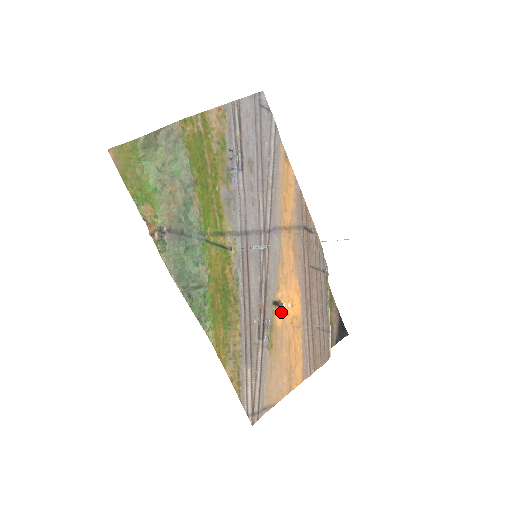
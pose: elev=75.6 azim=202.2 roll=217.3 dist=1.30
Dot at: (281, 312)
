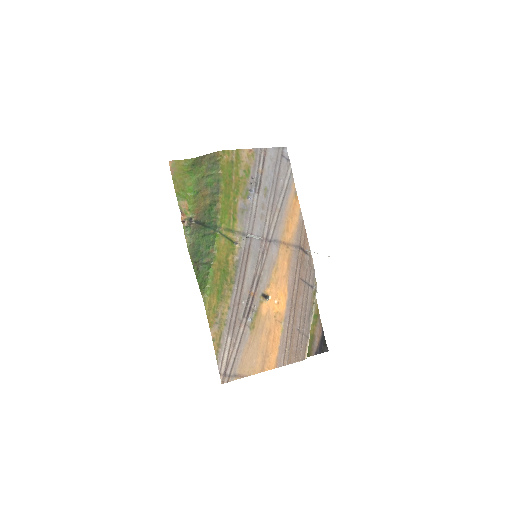
Dot at: (267, 304)
